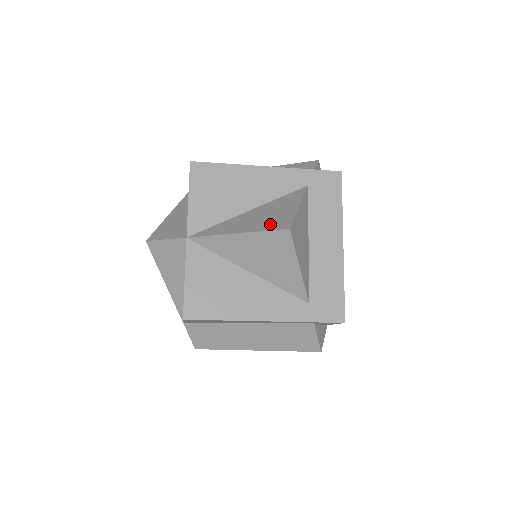
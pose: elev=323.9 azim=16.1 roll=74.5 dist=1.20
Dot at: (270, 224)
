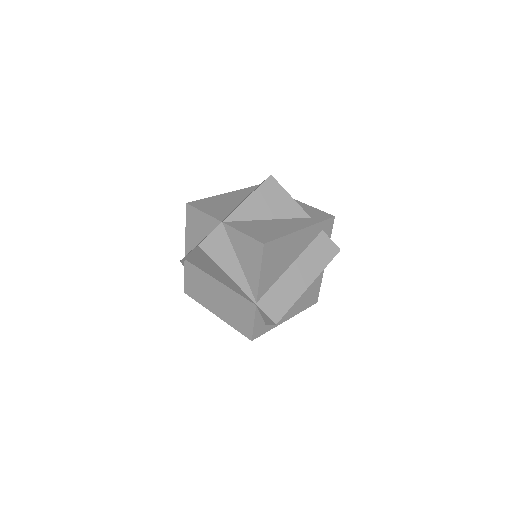
Dot at: occluded
